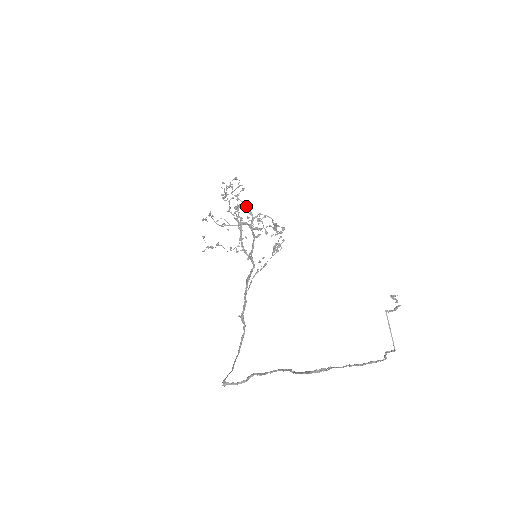
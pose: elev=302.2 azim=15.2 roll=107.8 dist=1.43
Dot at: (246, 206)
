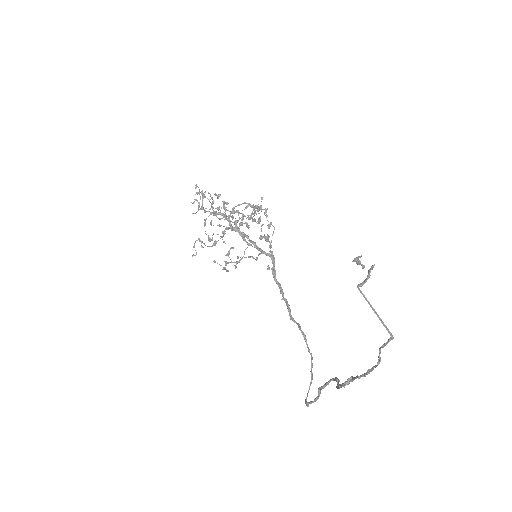
Dot at: (214, 213)
